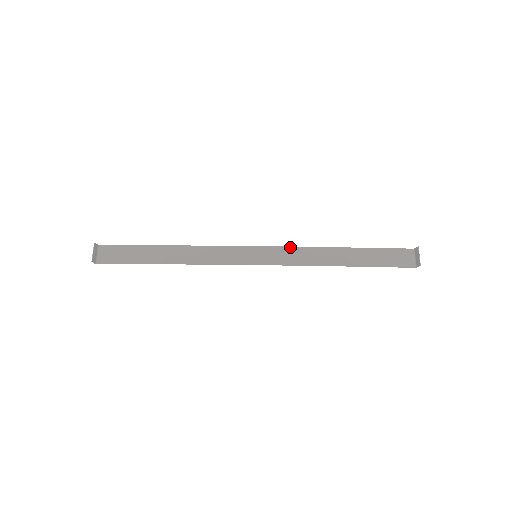
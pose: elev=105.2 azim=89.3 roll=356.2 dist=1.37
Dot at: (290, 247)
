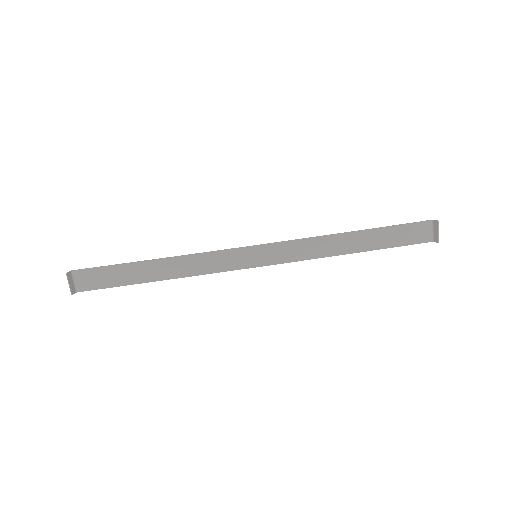
Dot at: (293, 241)
